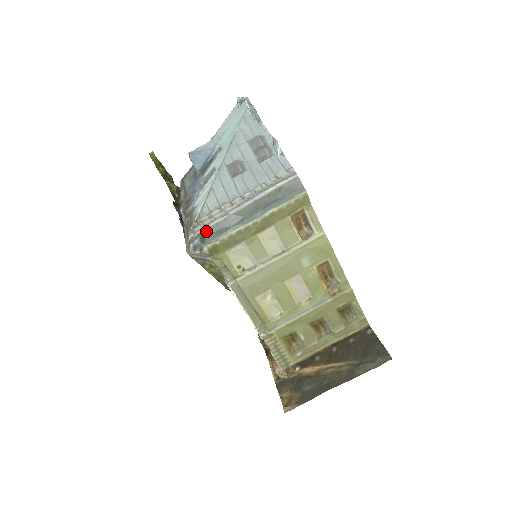
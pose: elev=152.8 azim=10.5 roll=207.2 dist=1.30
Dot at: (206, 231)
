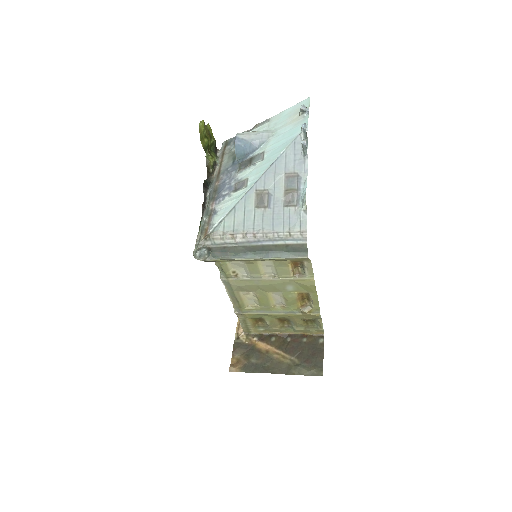
Dot at: (214, 248)
